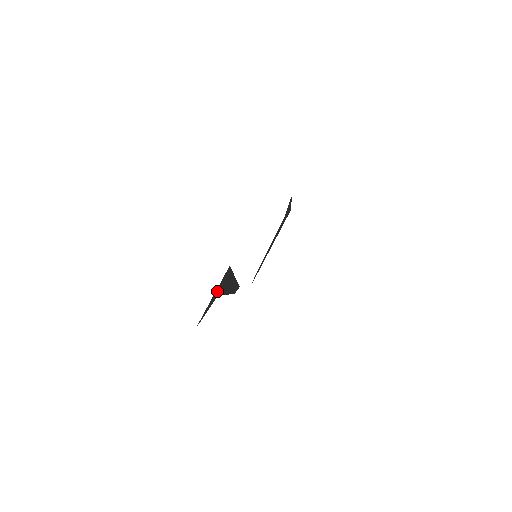
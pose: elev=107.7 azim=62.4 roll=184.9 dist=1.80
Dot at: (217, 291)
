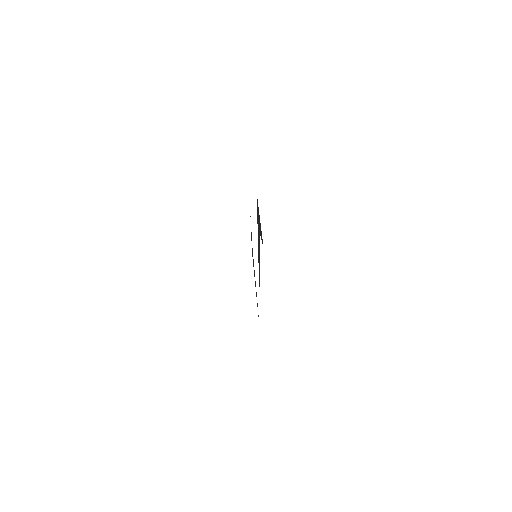
Dot at: (259, 220)
